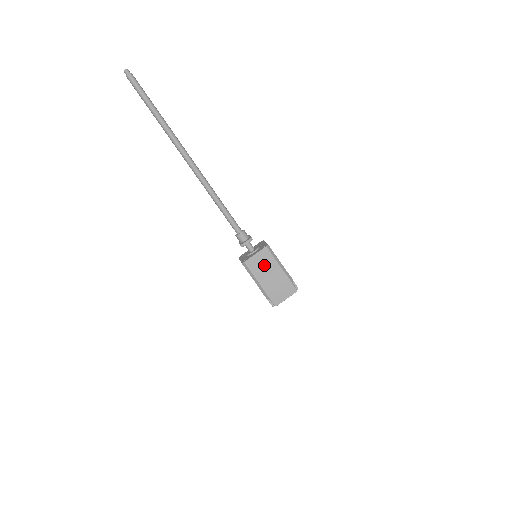
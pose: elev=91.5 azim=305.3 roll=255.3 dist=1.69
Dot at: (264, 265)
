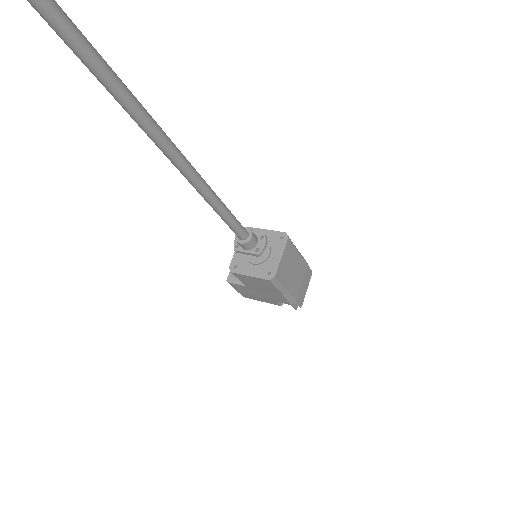
Dot at: (289, 264)
